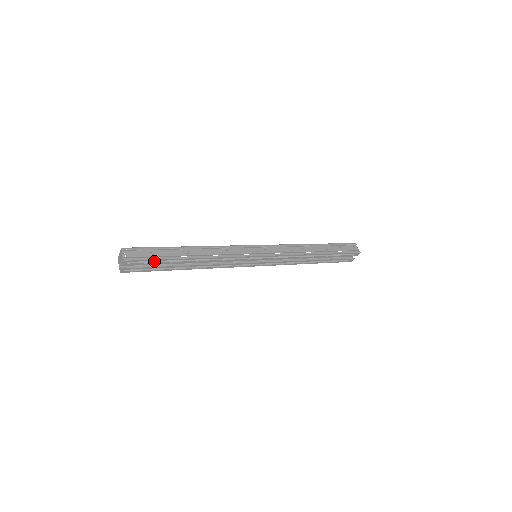
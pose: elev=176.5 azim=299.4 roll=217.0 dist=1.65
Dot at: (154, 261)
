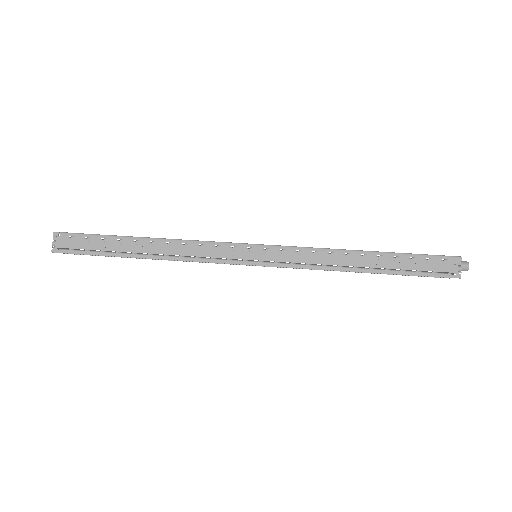
Dot at: (95, 253)
